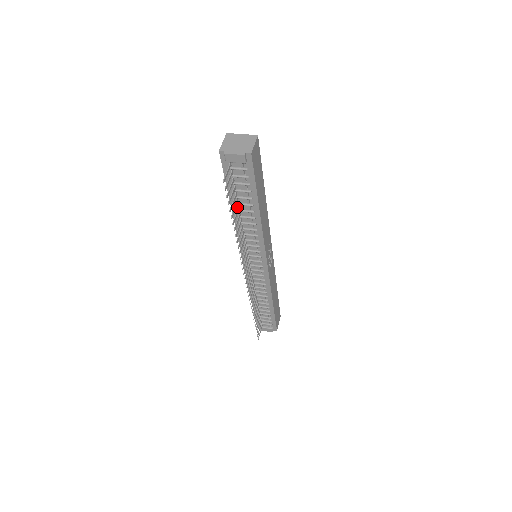
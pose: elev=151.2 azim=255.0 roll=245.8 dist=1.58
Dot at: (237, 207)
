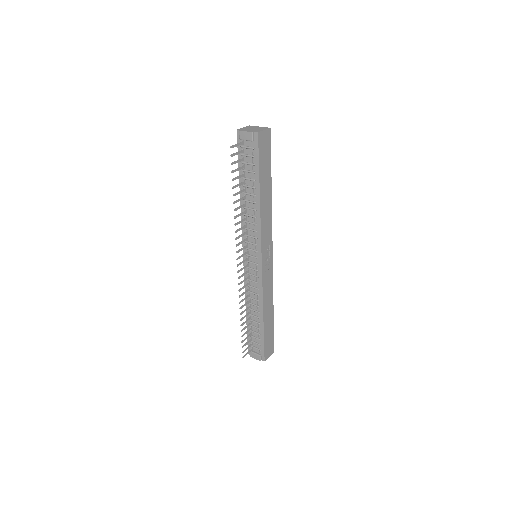
Dot at: (244, 190)
